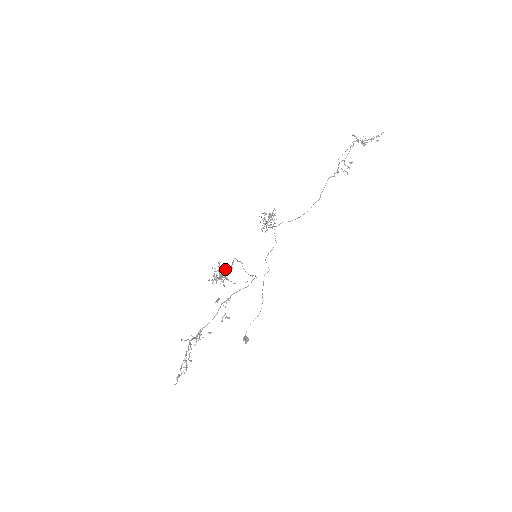
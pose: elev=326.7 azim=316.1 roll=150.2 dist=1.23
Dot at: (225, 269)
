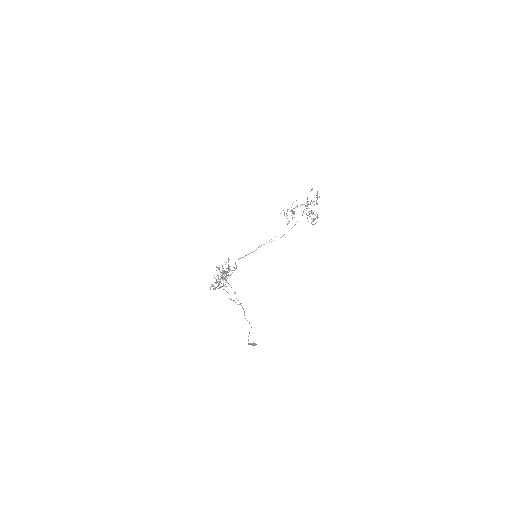
Dot at: occluded
